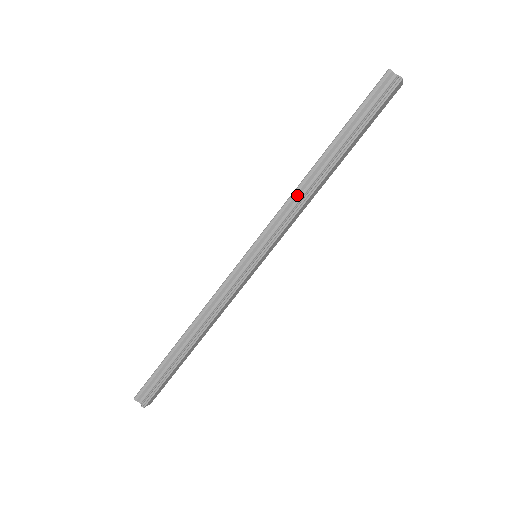
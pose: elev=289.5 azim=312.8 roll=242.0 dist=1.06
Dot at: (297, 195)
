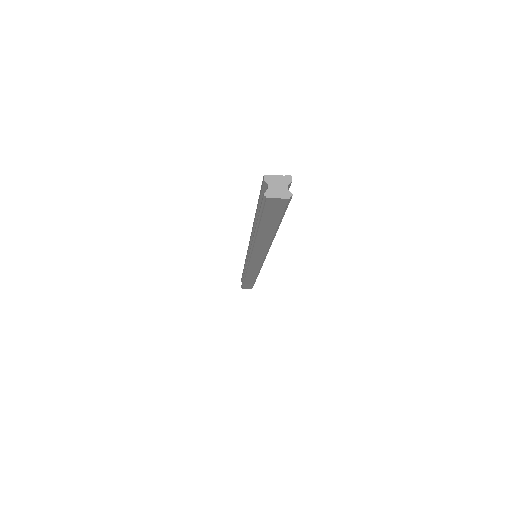
Dot at: occluded
